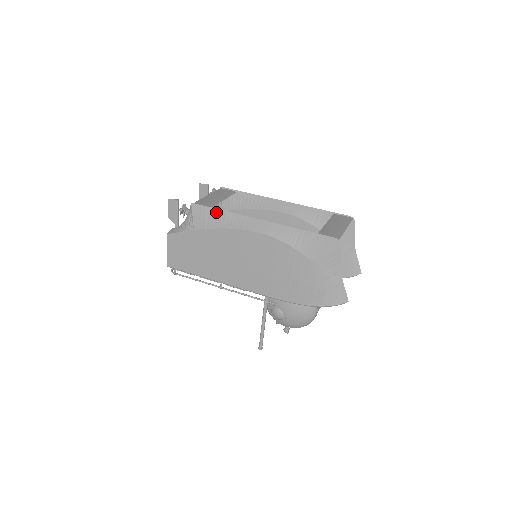
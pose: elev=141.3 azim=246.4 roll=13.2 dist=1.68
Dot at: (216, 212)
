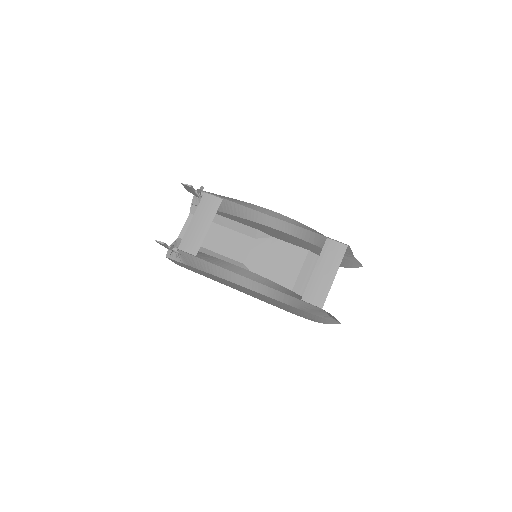
Dot at: (203, 262)
